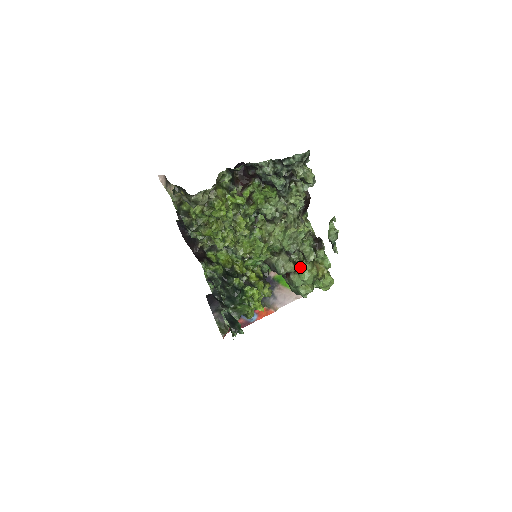
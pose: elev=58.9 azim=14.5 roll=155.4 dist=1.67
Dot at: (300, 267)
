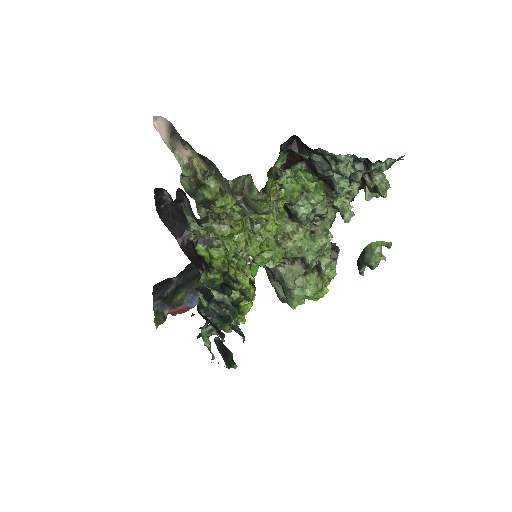
Dot at: (308, 279)
